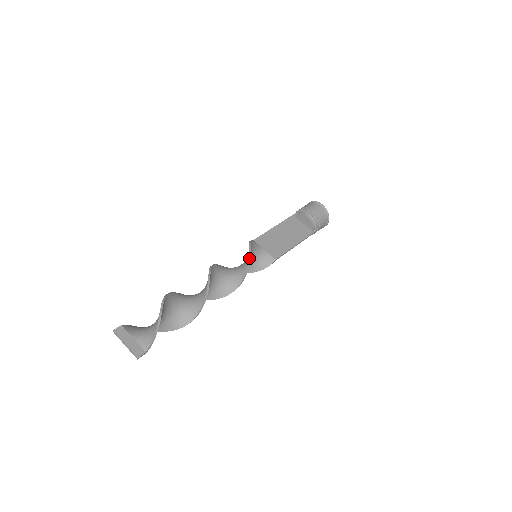
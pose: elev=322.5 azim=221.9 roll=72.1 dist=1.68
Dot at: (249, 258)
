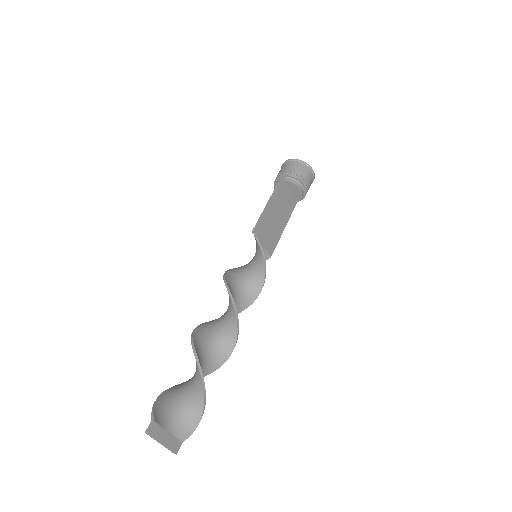
Dot at: (265, 278)
